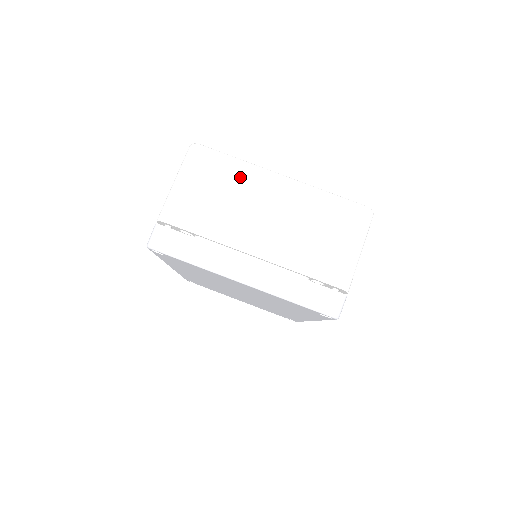
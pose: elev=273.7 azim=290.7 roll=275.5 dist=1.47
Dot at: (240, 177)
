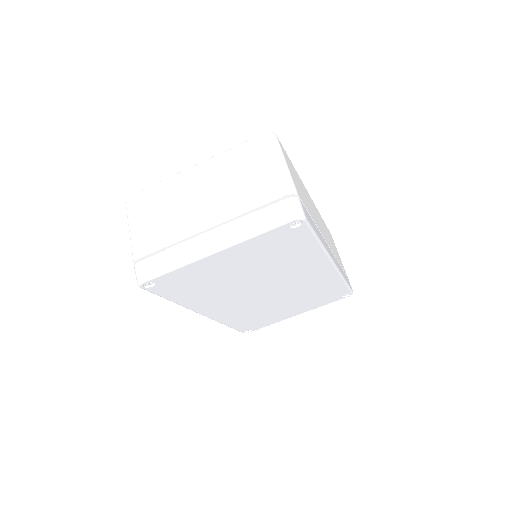
Dot at: (167, 191)
